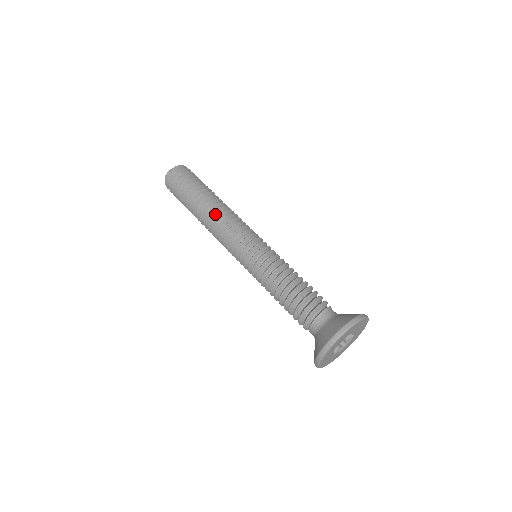
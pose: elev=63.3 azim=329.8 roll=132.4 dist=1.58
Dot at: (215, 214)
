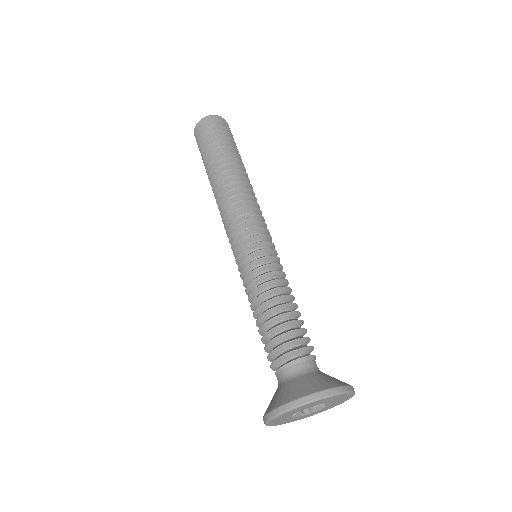
Dot at: (220, 195)
